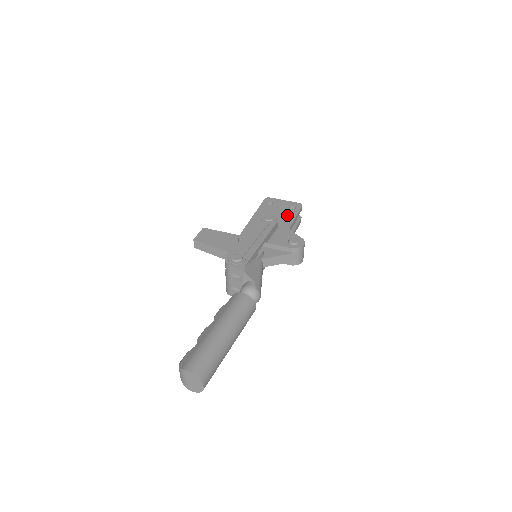
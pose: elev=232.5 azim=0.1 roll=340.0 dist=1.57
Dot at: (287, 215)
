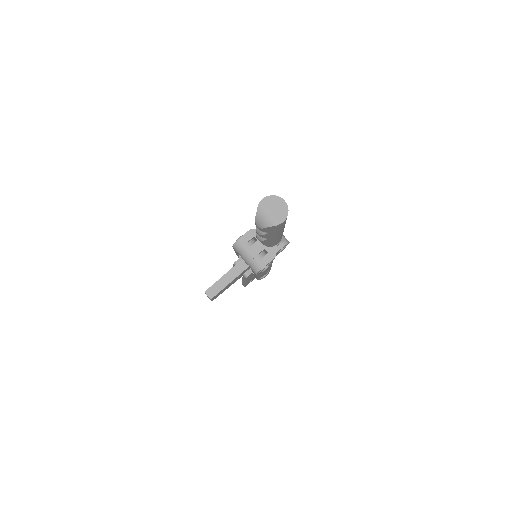
Dot at: occluded
